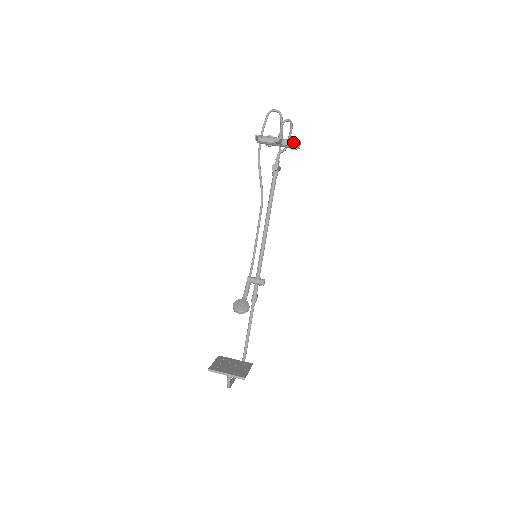
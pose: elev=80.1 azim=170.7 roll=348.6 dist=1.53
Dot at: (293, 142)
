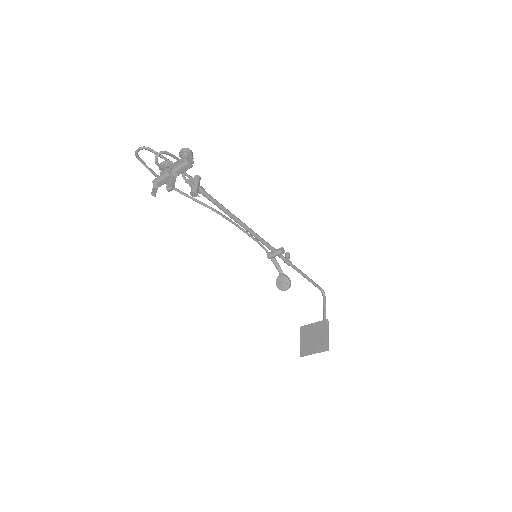
Dot at: (183, 168)
